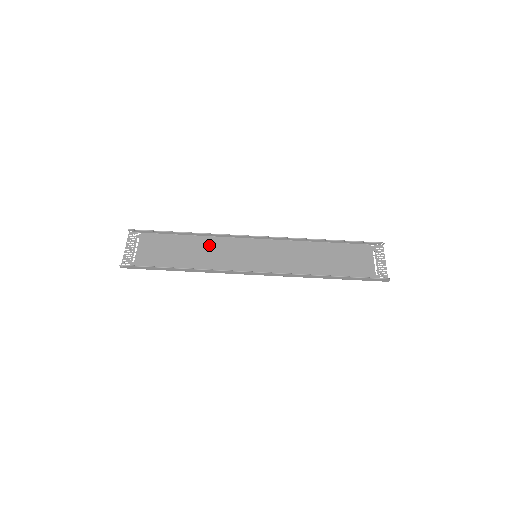
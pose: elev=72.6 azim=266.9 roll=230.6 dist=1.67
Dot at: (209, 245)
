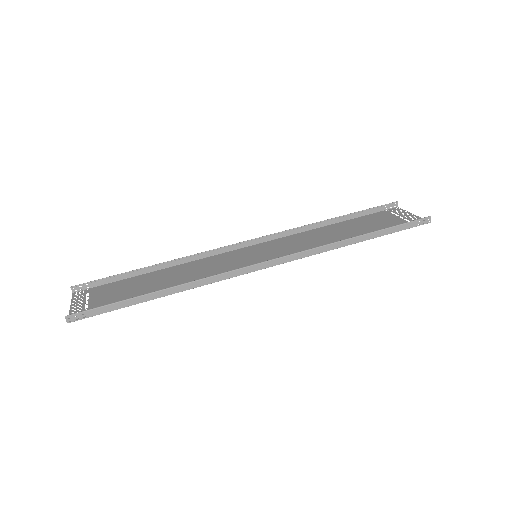
Dot at: (189, 268)
